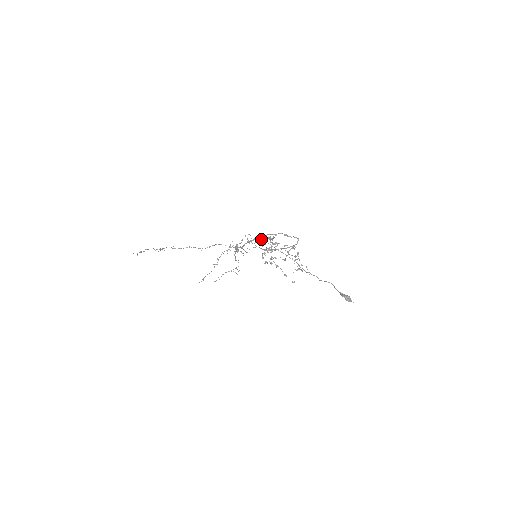
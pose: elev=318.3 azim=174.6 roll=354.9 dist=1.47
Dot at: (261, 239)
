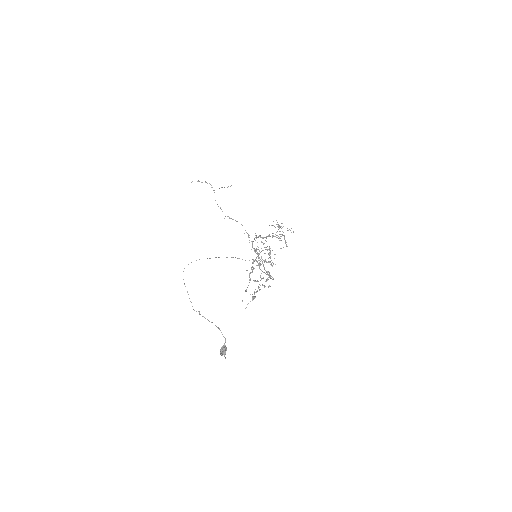
Dot at: (210, 258)
